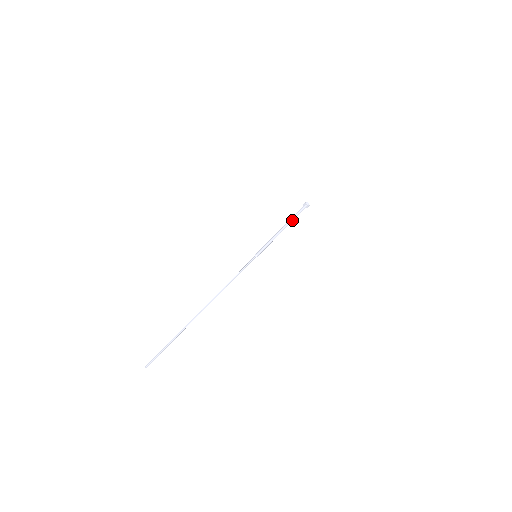
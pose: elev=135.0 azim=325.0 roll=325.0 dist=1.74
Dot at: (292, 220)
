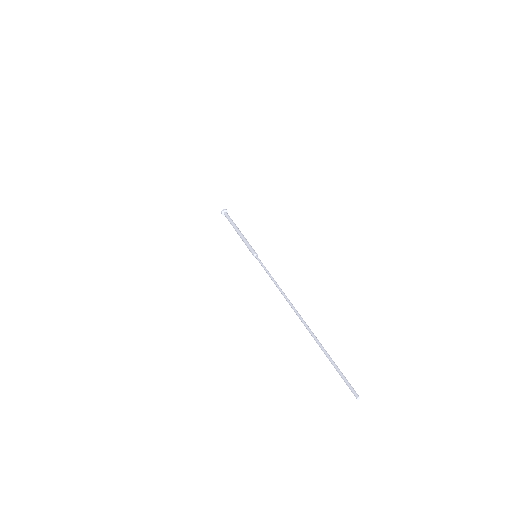
Dot at: (235, 224)
